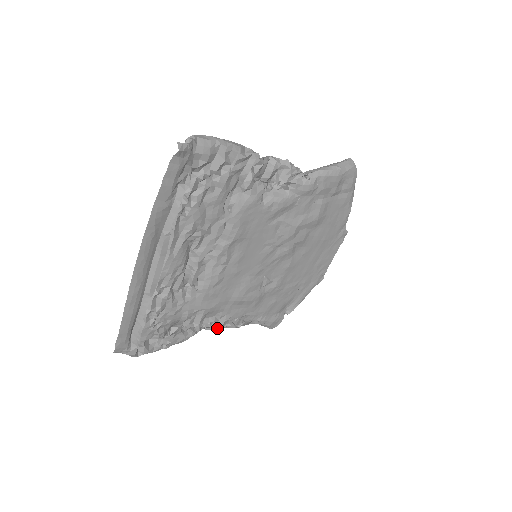
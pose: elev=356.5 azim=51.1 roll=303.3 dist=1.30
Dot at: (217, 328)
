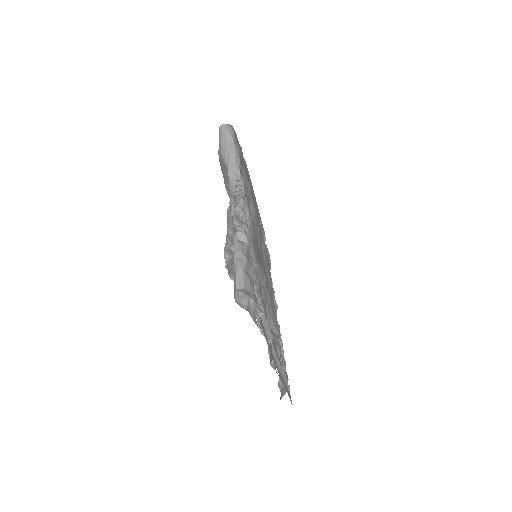
Dot at: occluded
